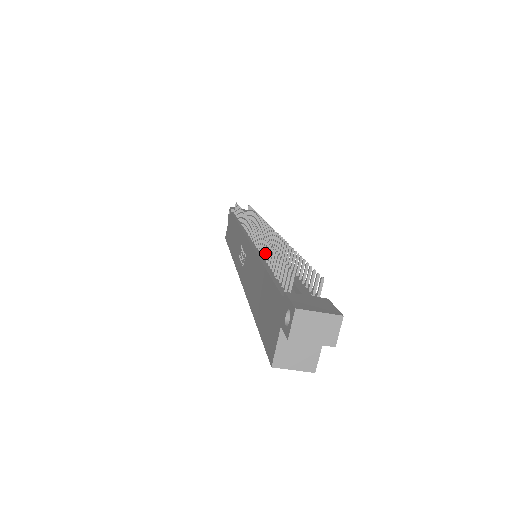
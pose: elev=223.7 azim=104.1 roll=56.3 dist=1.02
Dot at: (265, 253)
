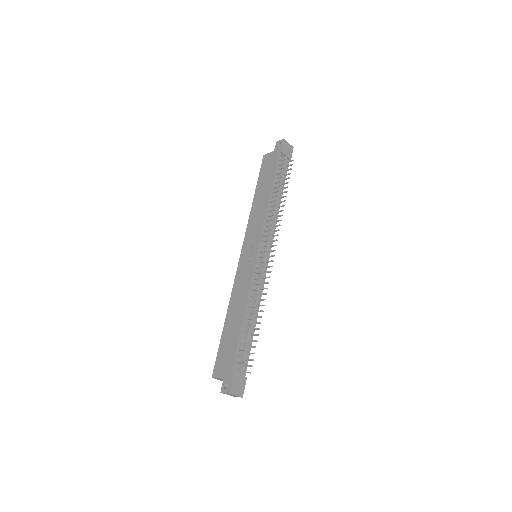
Dot at: (250, 307)
